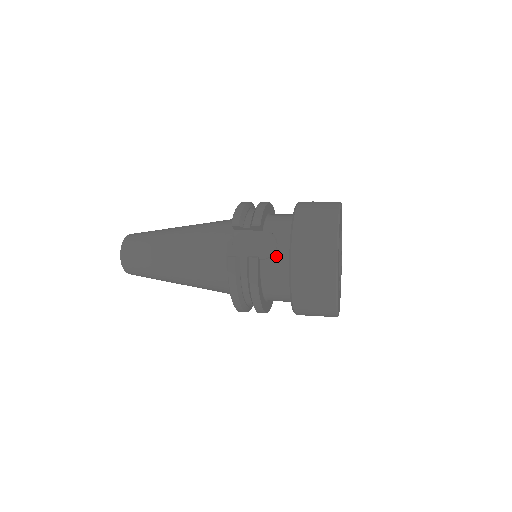
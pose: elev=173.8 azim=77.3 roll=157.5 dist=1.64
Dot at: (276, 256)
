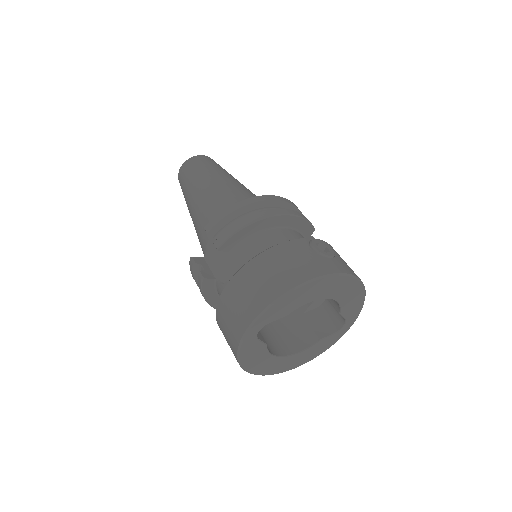
Dot at: occluded
